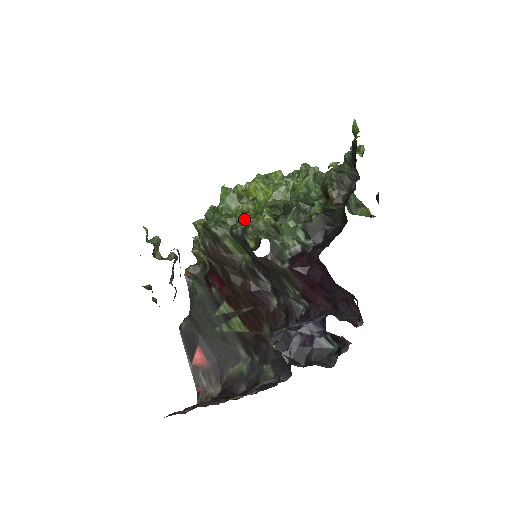
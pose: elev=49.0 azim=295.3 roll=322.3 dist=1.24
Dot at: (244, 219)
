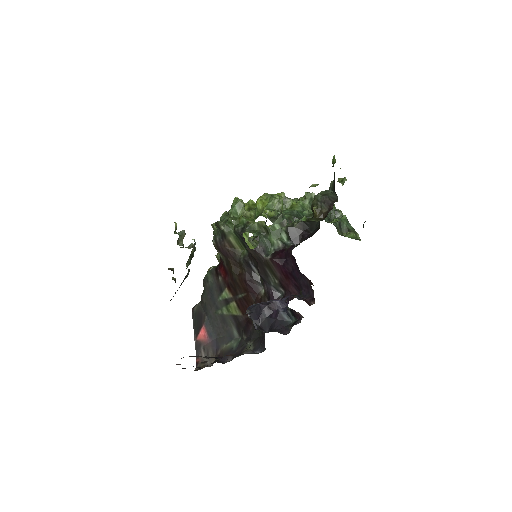
Dot at: (244, 221)
